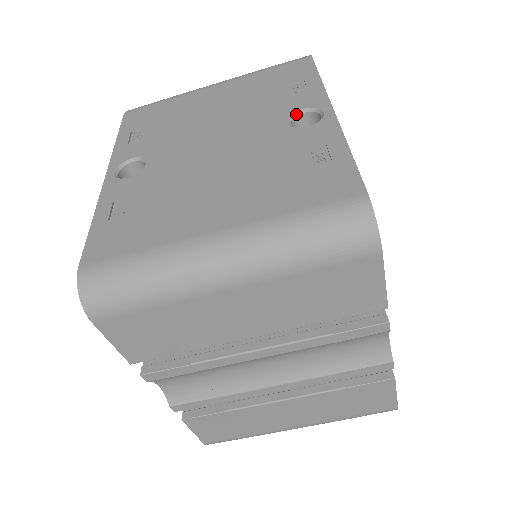
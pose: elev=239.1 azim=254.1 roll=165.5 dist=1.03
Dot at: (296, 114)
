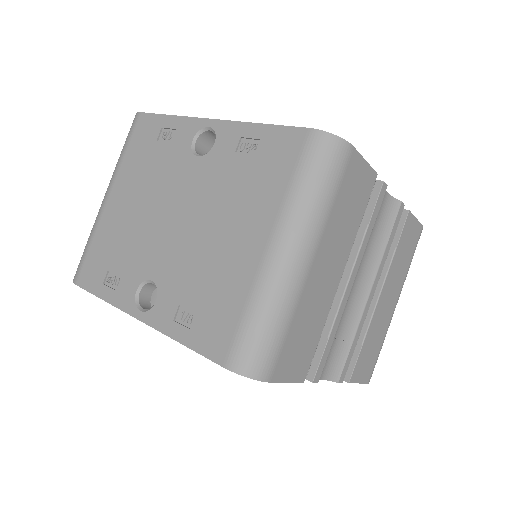
Dot at: (193, 147)
